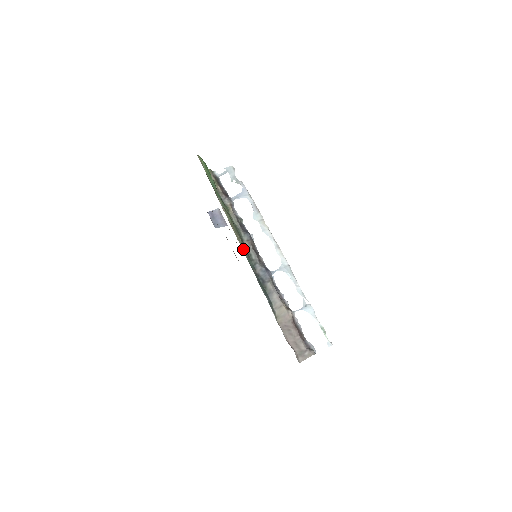
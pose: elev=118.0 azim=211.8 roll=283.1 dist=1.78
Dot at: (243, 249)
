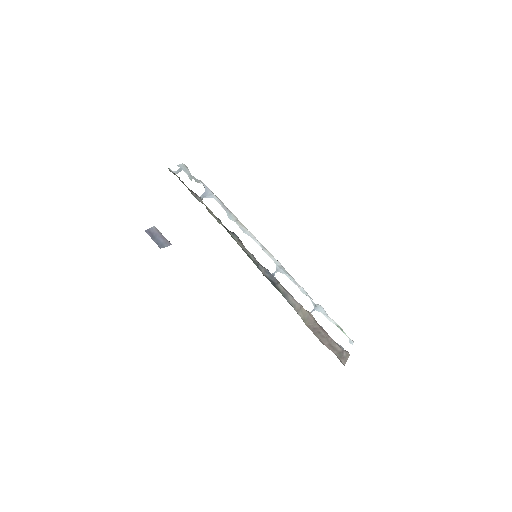
Dot at: occluded
